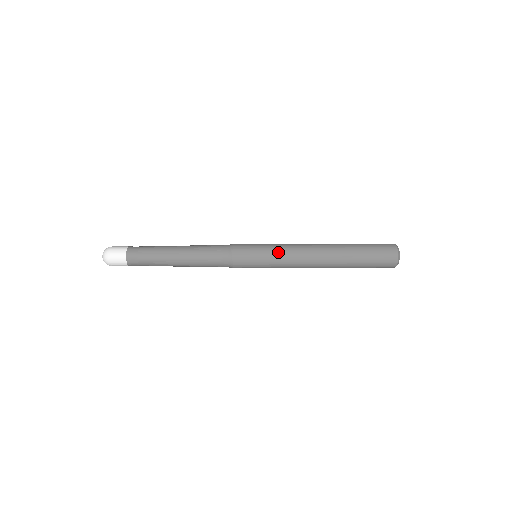
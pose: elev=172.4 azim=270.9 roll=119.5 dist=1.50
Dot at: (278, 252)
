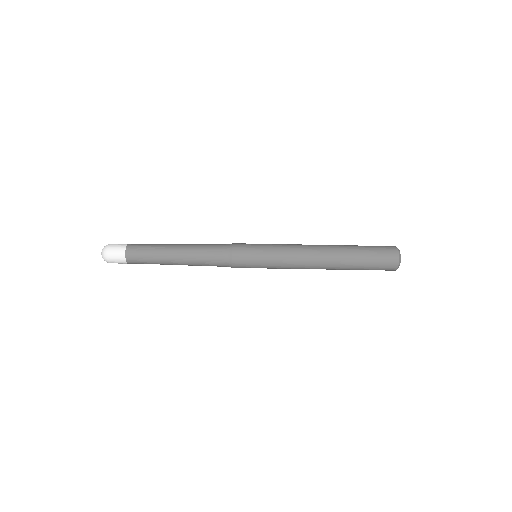
Dot at: (278, 251)
